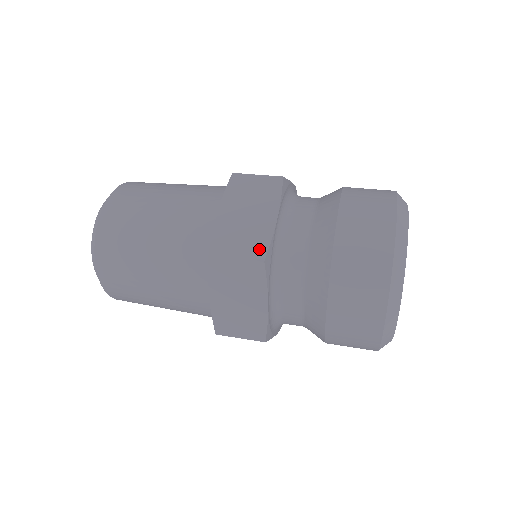
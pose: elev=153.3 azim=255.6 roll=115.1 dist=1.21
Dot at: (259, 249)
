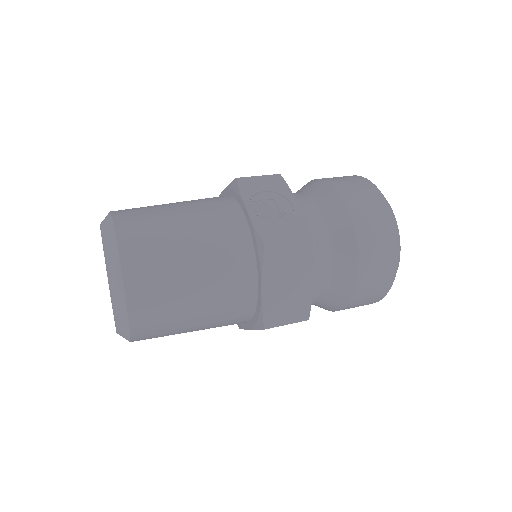
Dot at: (304, 312)
